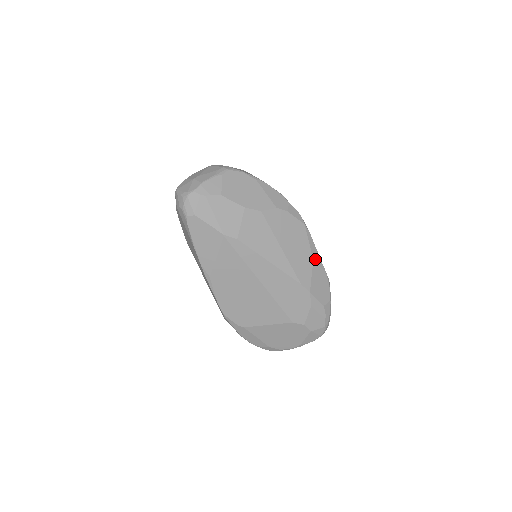
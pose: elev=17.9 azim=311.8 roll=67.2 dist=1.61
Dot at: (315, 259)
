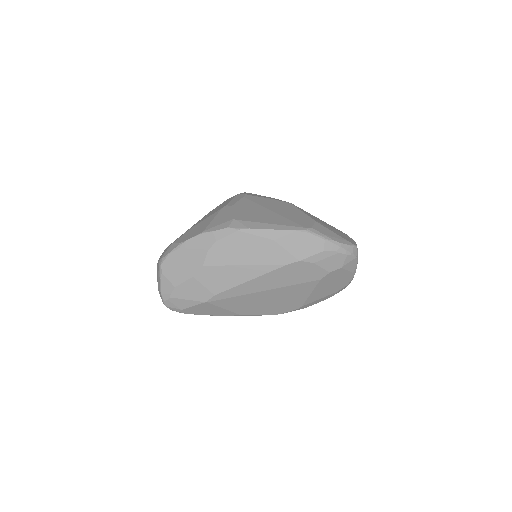
Dot at: (275, 237)
